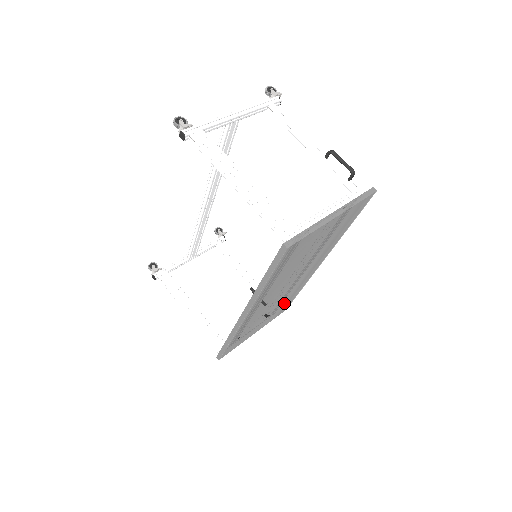
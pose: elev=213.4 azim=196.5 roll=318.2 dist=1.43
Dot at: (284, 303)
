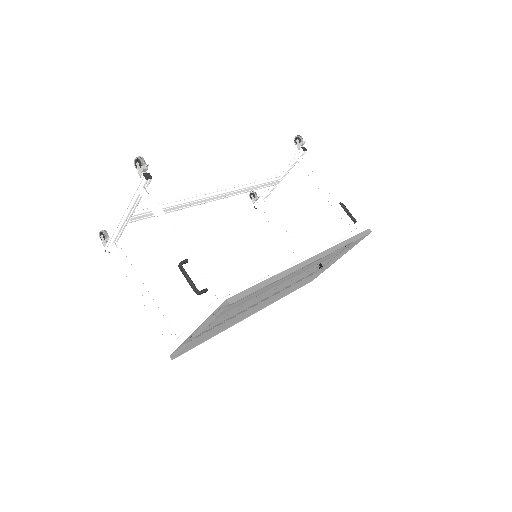
Dot at: (335, 255)
